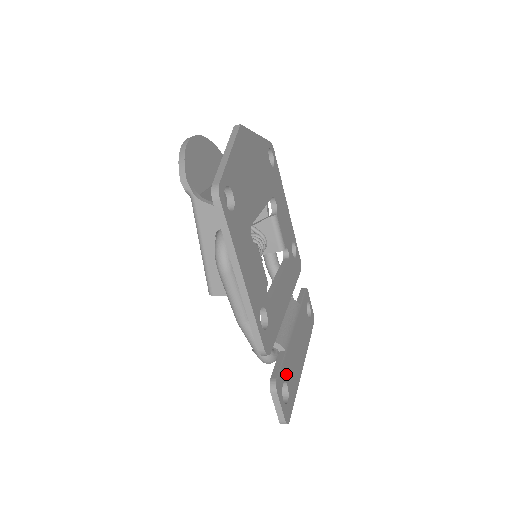
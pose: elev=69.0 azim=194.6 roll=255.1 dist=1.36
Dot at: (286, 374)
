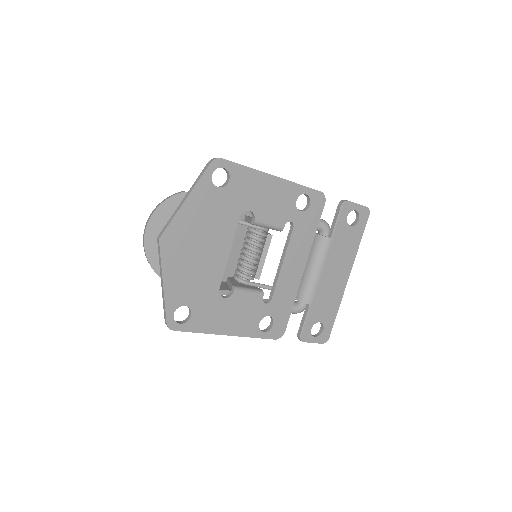
Dot at: (315, 317)
